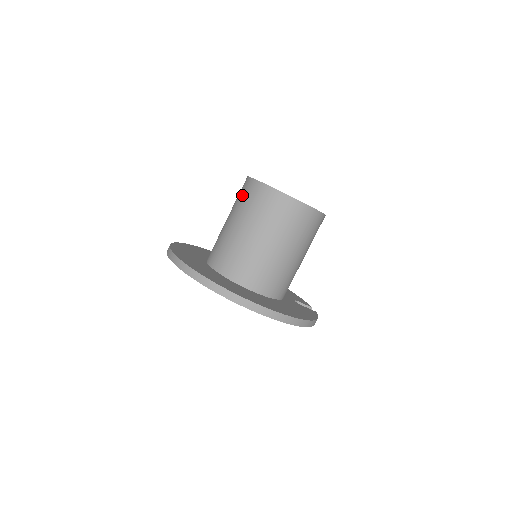
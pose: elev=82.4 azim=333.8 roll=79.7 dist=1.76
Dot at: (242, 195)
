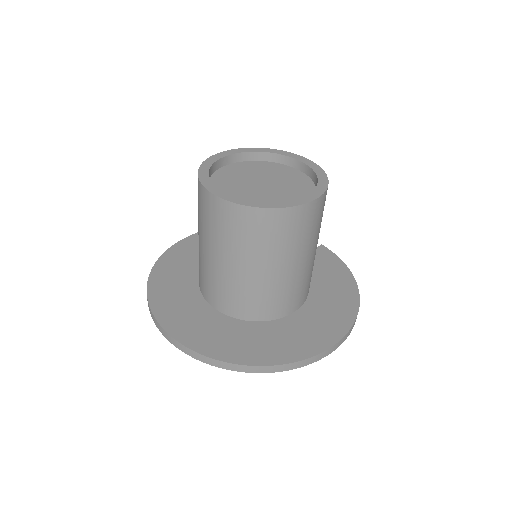
Dot at: (230, 229)
